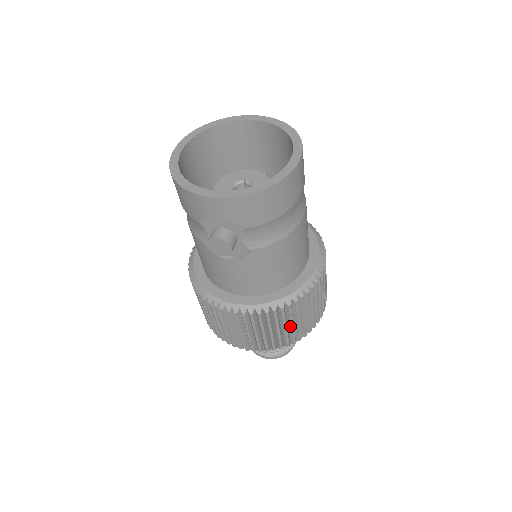
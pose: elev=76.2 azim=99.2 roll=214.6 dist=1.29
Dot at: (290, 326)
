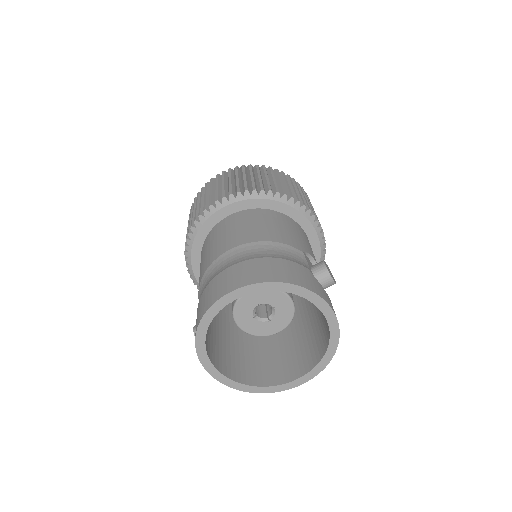
Dot at: occluded
